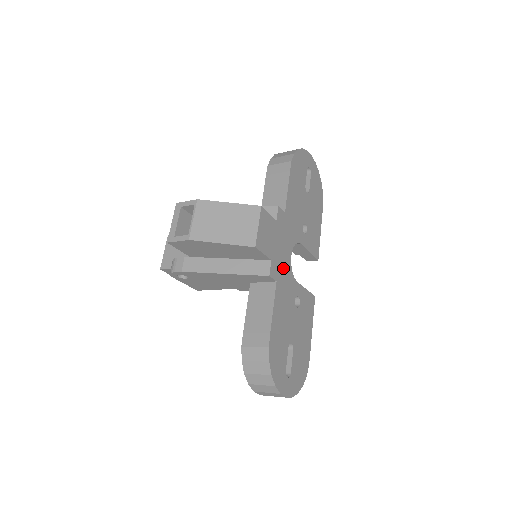
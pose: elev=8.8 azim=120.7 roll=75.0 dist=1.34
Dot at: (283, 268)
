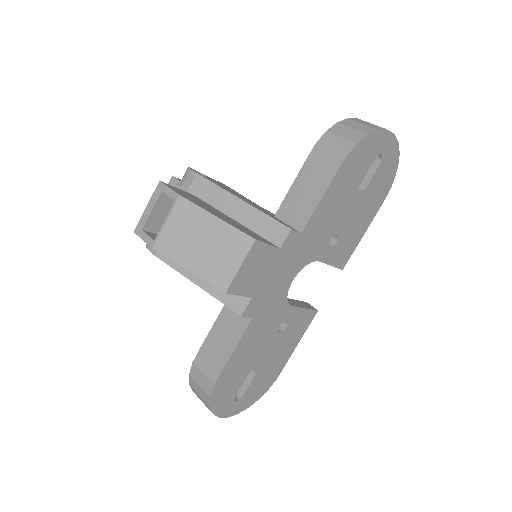
Dot at: (271, 299)
